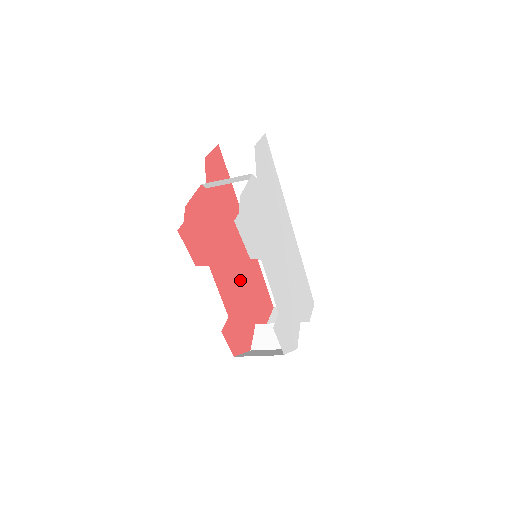
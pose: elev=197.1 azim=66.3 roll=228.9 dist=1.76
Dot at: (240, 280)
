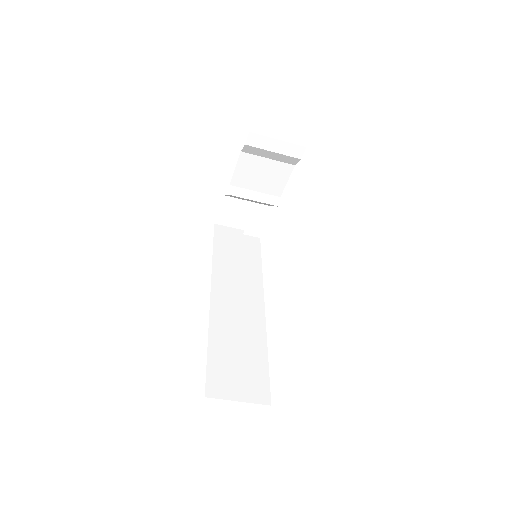
Dot at: occluded
